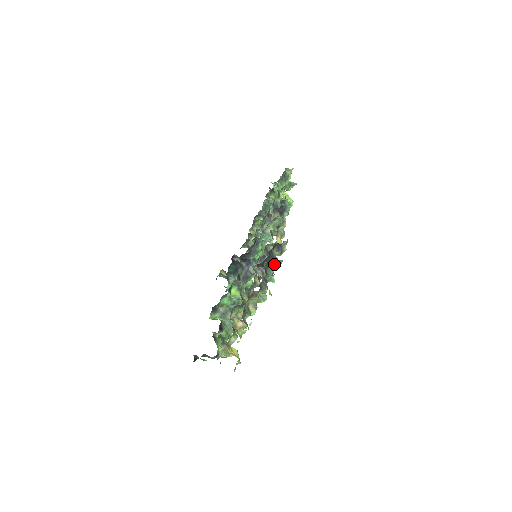
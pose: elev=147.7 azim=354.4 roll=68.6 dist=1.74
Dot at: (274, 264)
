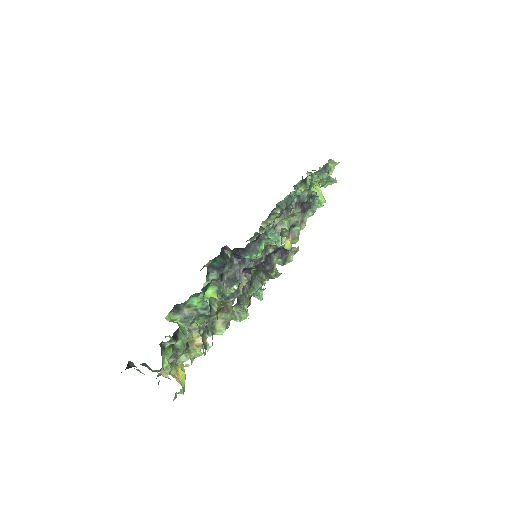
Dot at: (267, 275)
